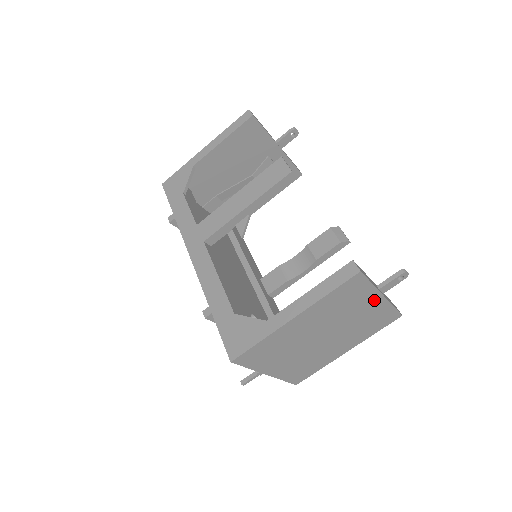
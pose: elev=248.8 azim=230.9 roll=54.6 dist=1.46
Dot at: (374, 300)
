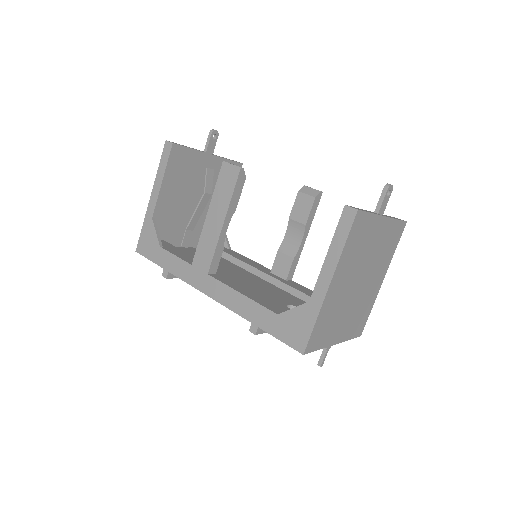
Dot at: (380, 225)
